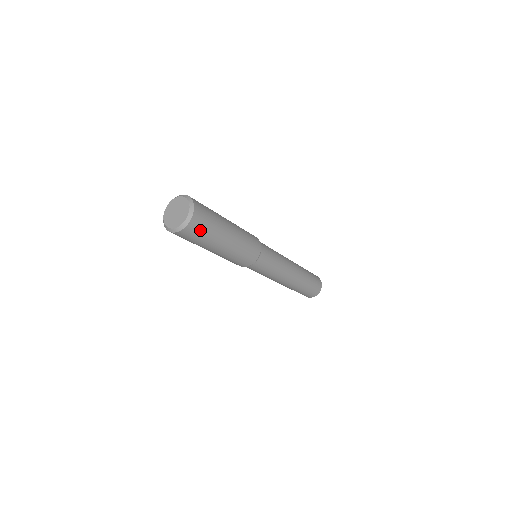
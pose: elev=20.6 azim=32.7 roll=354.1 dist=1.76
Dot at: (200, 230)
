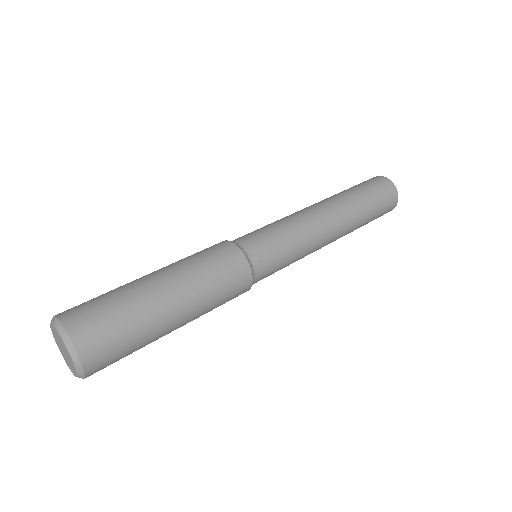
Dot at: occluded
